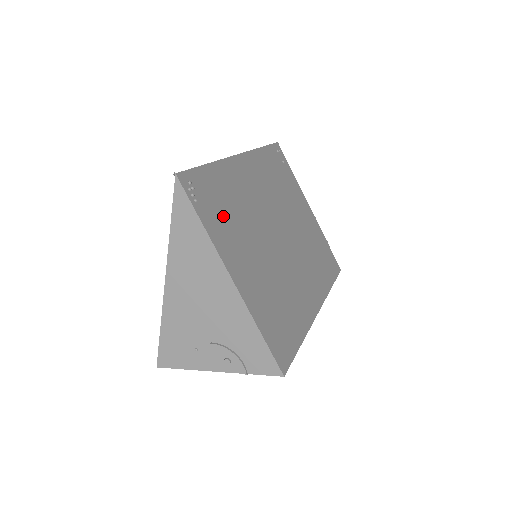
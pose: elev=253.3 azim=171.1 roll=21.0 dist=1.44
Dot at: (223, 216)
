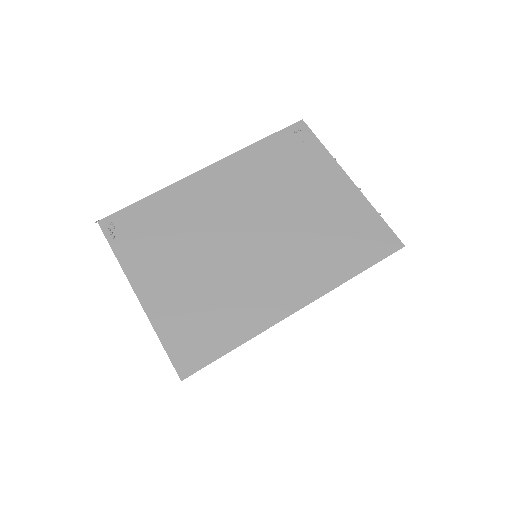
Dot at: (148, 240)
